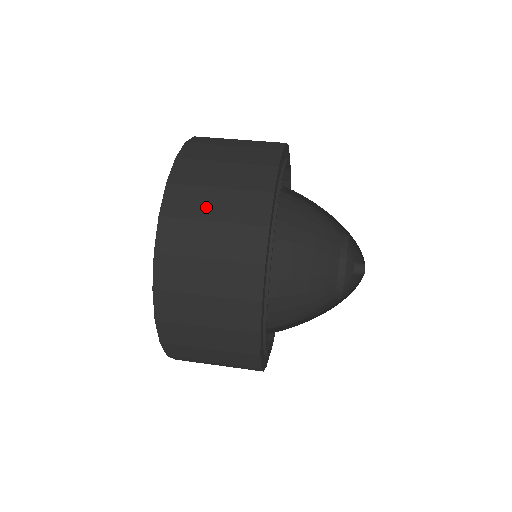
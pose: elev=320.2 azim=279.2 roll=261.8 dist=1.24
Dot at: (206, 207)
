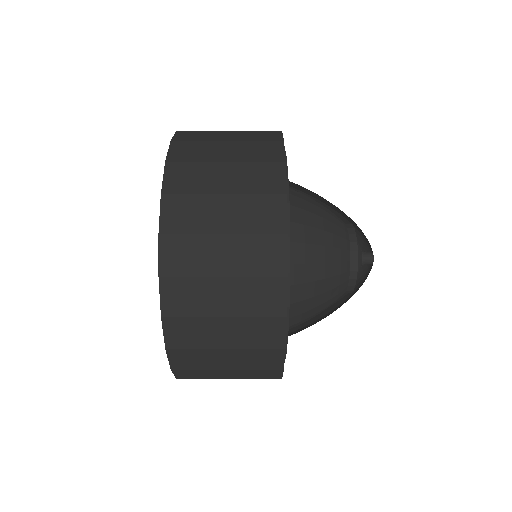
Dot at: (214, 181)
